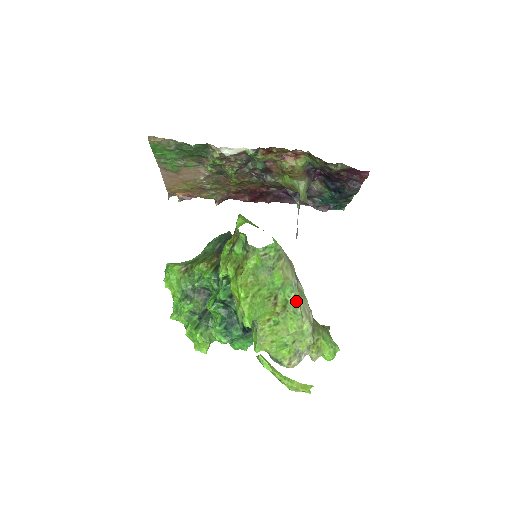
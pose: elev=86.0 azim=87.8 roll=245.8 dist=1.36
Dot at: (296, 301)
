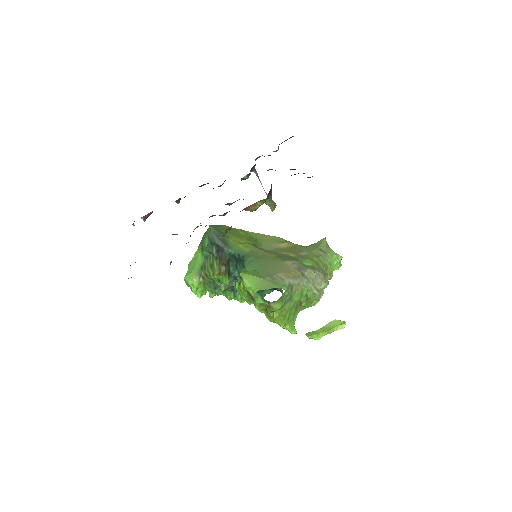
Dot at: (313, 291)
